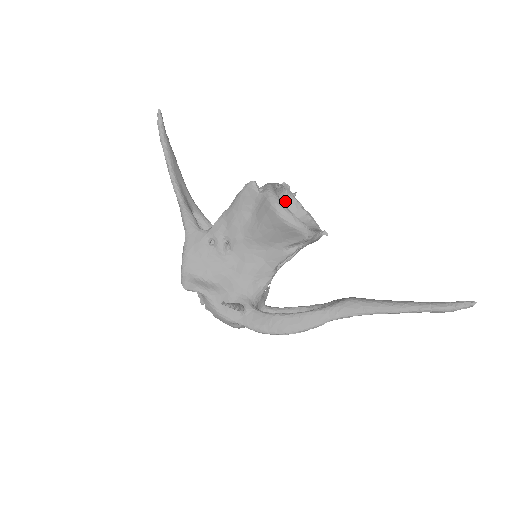
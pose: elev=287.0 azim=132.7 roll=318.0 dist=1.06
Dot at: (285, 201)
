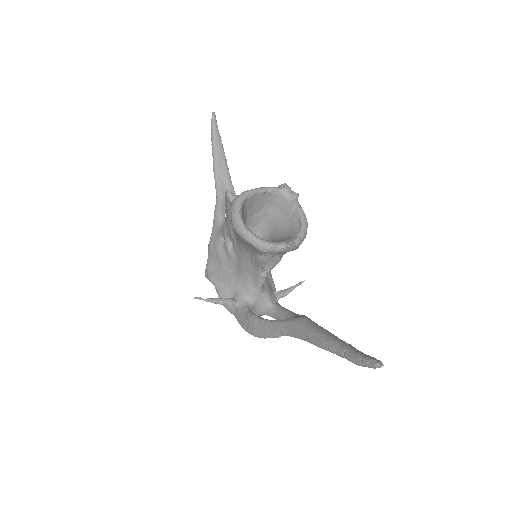
Dot at: (283, 204)
